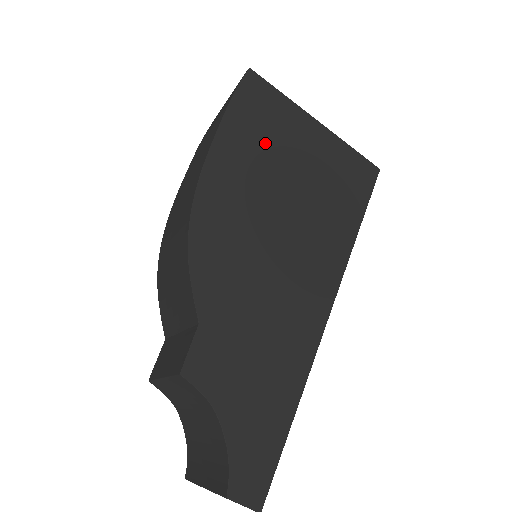
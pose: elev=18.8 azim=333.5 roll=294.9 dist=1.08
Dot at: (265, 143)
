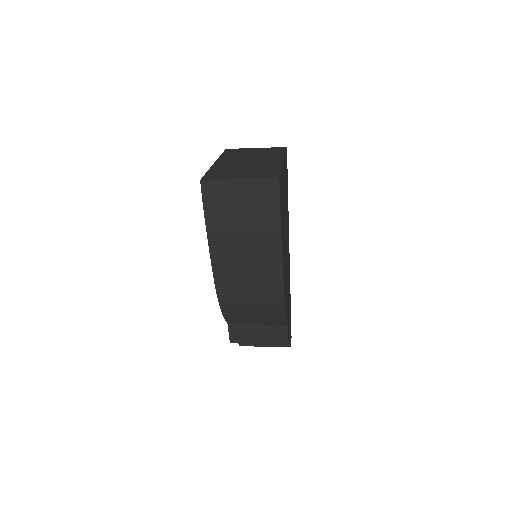
Dot at: (283, 218)
